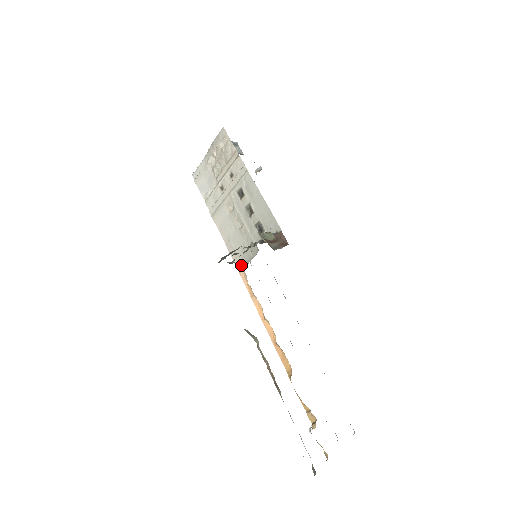
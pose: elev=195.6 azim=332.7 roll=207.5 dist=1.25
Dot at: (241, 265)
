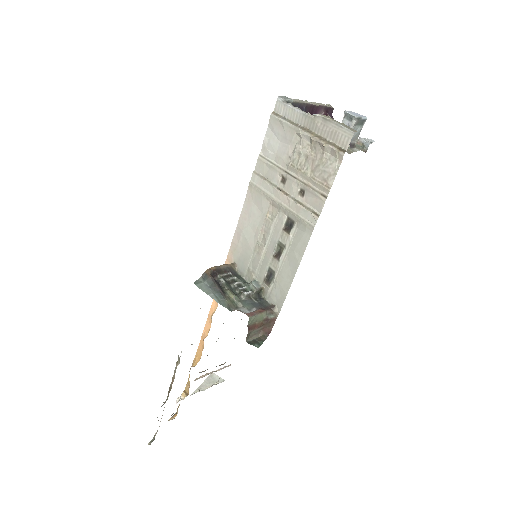
Dot at: (232, 261)
